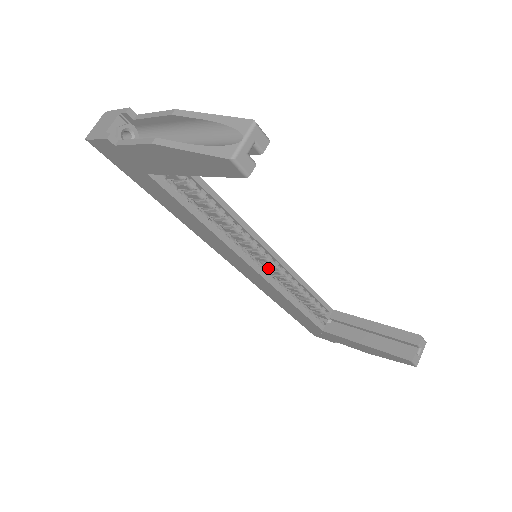
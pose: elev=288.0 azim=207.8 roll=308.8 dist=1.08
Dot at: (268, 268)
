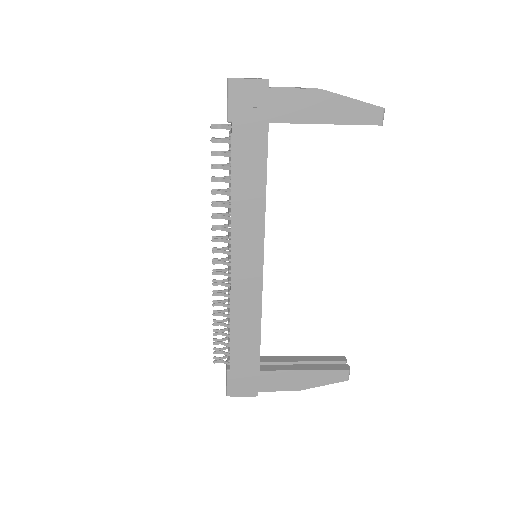
Dot at: occluded
